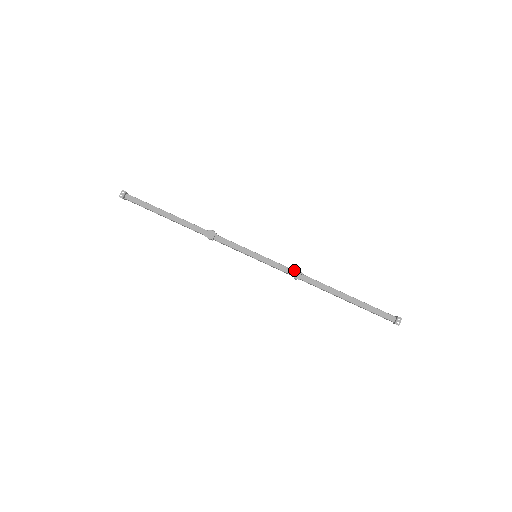
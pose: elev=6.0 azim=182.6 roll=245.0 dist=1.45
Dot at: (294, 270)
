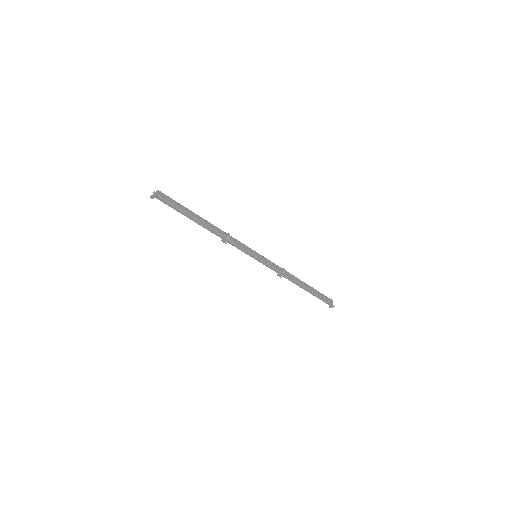
Dot at: (280, 271)
